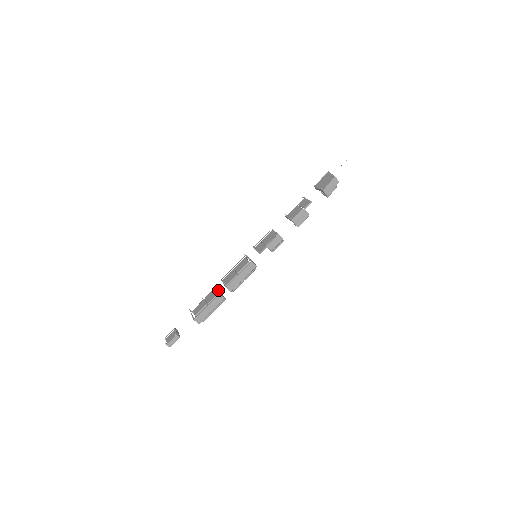
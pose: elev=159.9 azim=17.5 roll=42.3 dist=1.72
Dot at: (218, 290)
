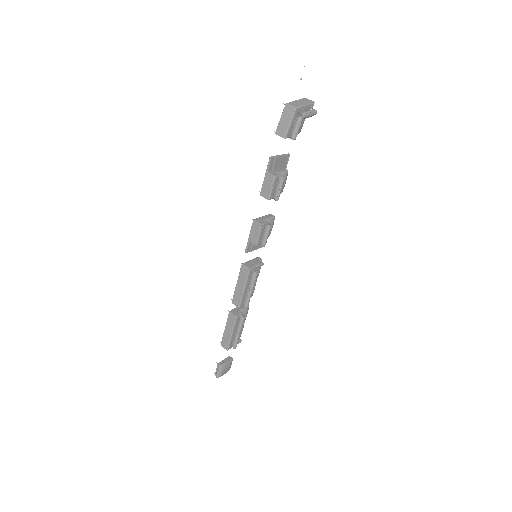
Dot at: (241, 307)
